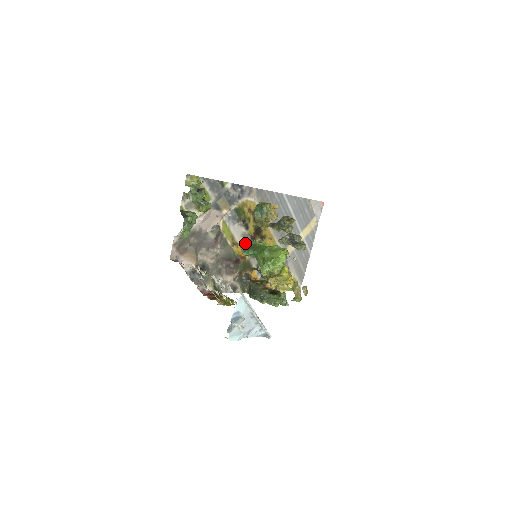
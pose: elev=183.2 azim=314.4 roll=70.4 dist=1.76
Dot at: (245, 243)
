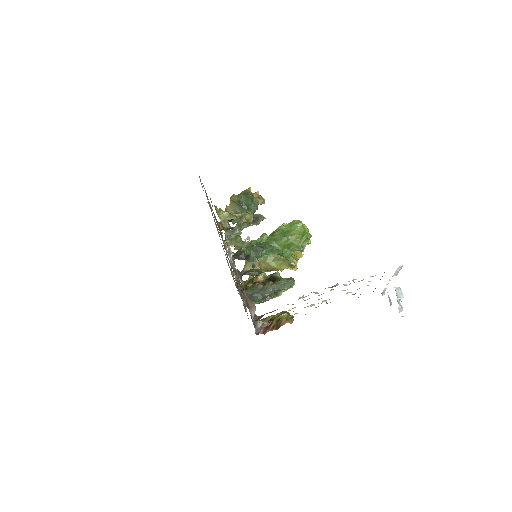
Dot at: occluded
